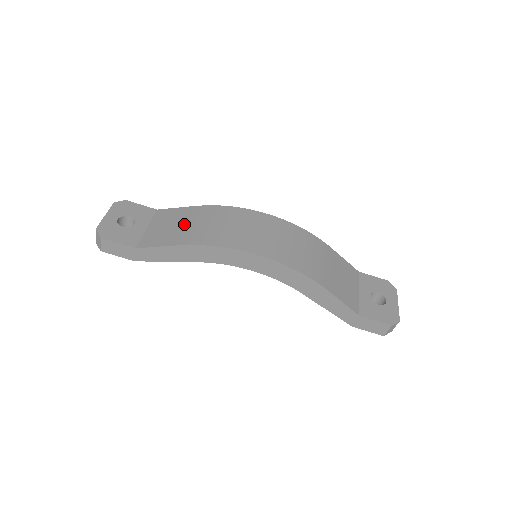
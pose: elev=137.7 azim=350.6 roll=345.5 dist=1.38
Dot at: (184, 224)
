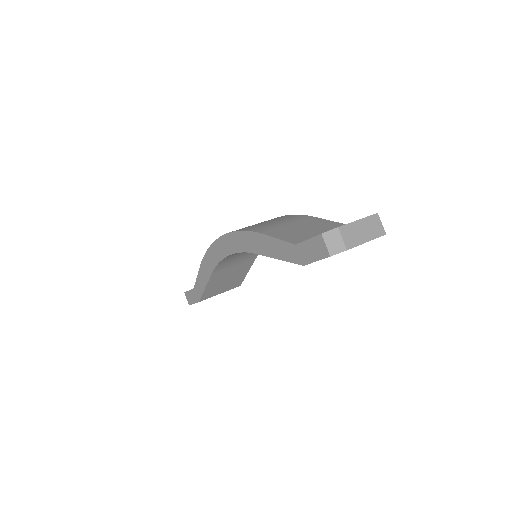
Dot at: occluded
